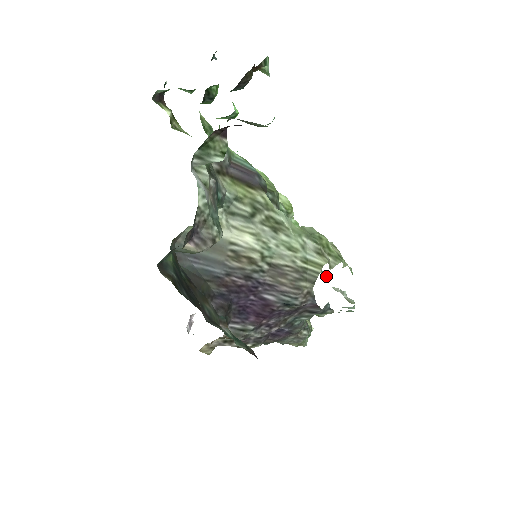
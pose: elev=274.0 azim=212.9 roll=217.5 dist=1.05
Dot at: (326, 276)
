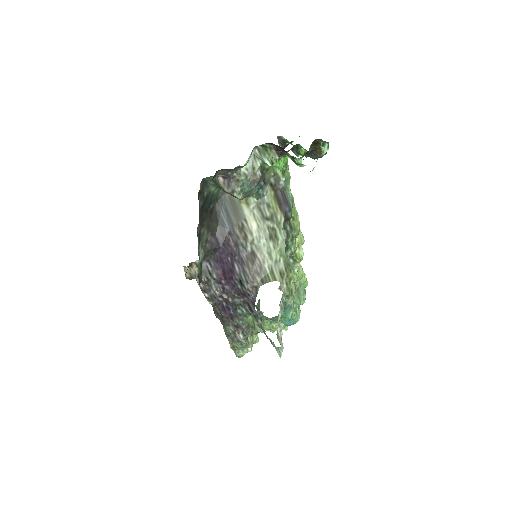
Dot at: occluded
